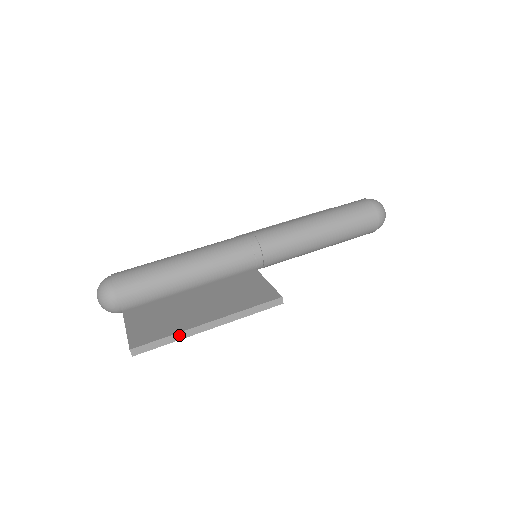
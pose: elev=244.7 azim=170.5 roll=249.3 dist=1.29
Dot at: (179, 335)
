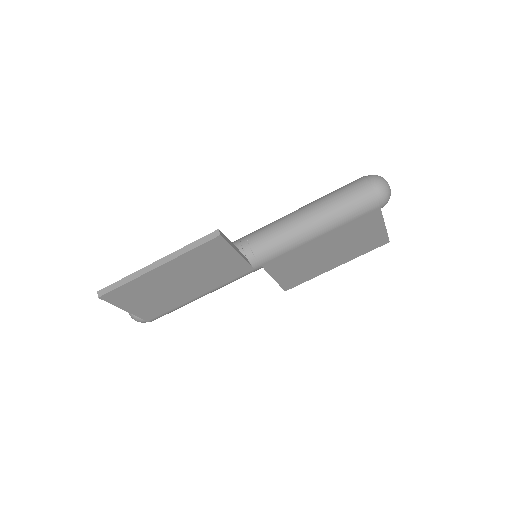
Dot at: (133, 276)
